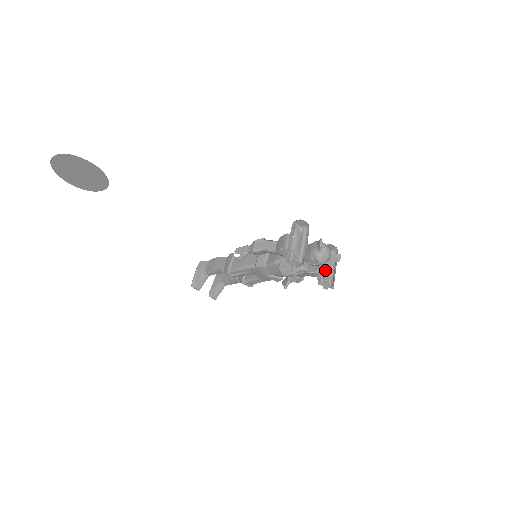
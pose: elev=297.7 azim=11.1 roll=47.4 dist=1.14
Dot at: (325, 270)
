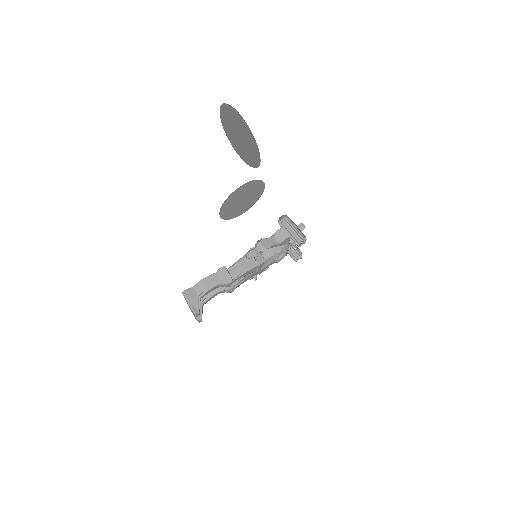
Dot at: occluded
